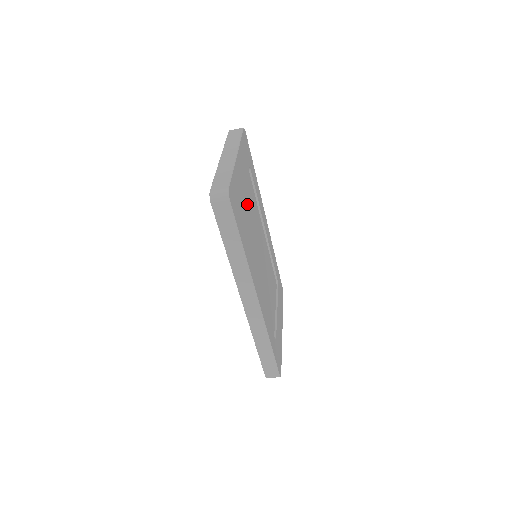
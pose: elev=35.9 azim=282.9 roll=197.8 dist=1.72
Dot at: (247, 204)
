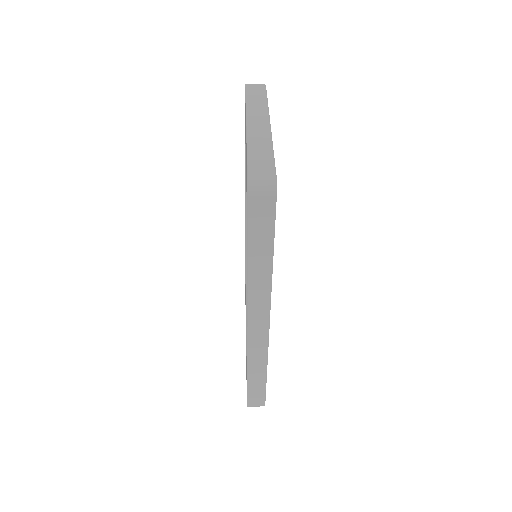
Dot at: occluded
